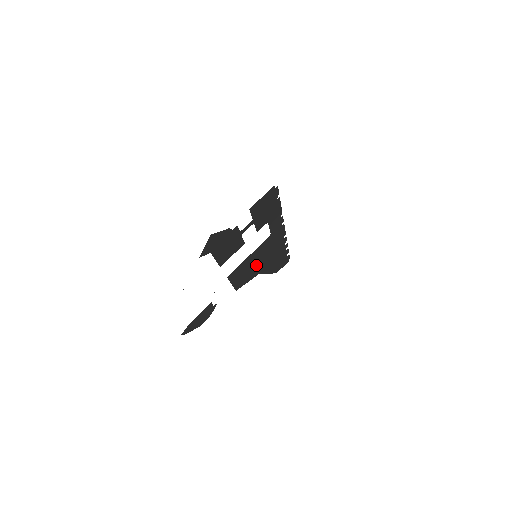
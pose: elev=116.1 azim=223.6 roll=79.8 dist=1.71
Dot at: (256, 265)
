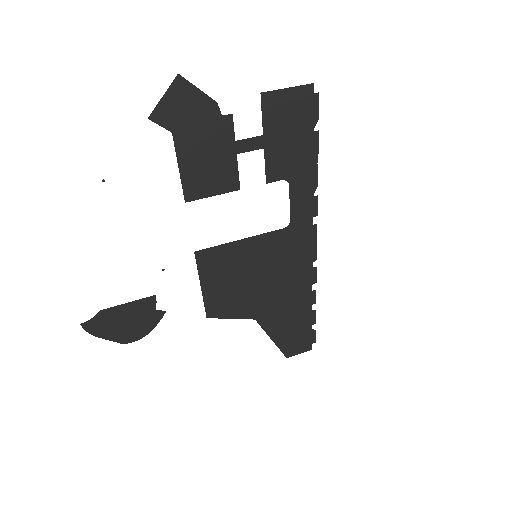
Dot at: (253, 286)
